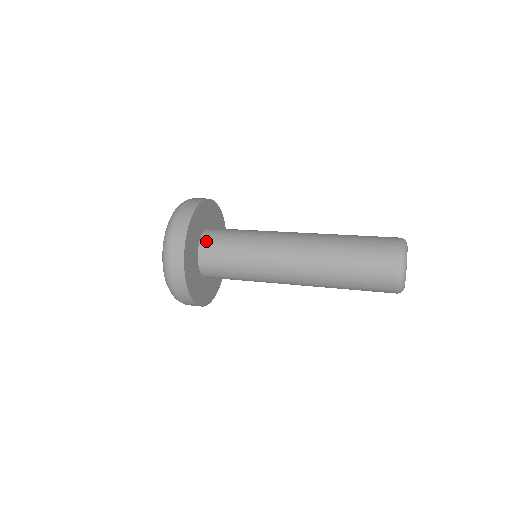
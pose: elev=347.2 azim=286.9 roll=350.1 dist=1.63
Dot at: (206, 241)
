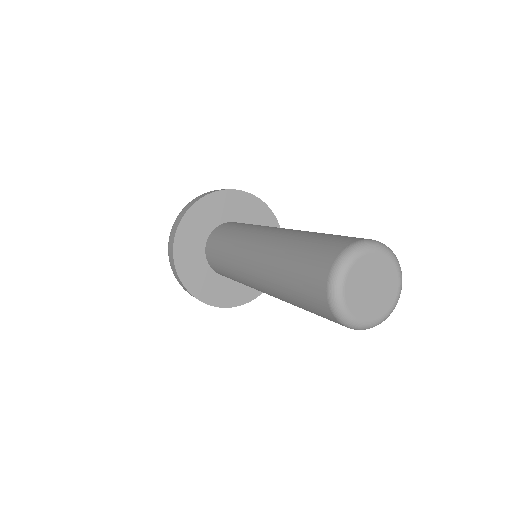
Dot at: (227, 223)
